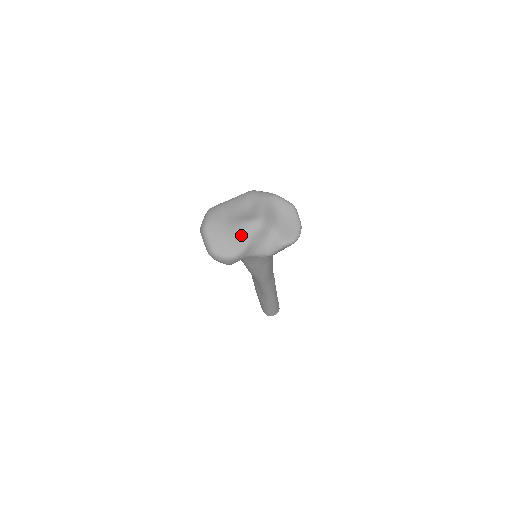
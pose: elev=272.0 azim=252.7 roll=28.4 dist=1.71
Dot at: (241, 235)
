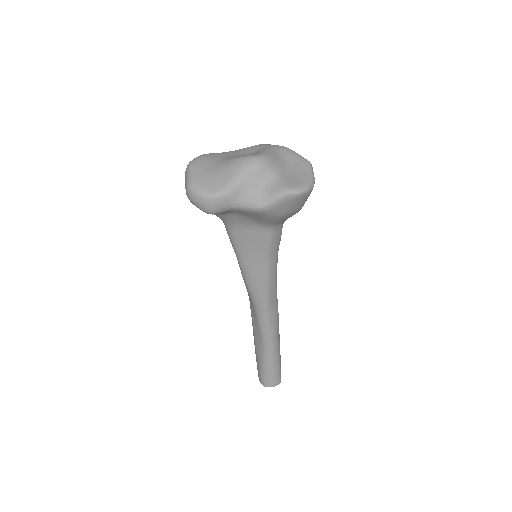
Dot at: (231, 169)
